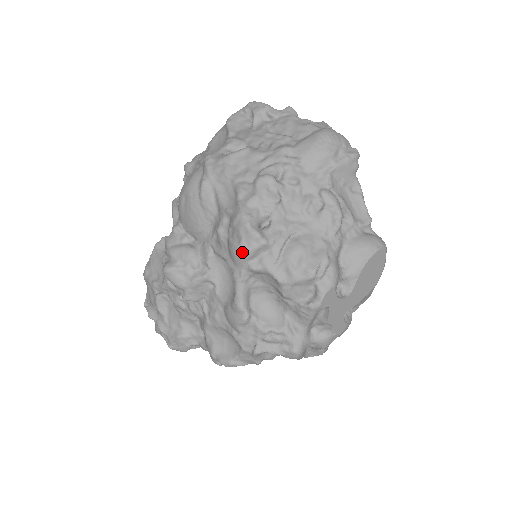
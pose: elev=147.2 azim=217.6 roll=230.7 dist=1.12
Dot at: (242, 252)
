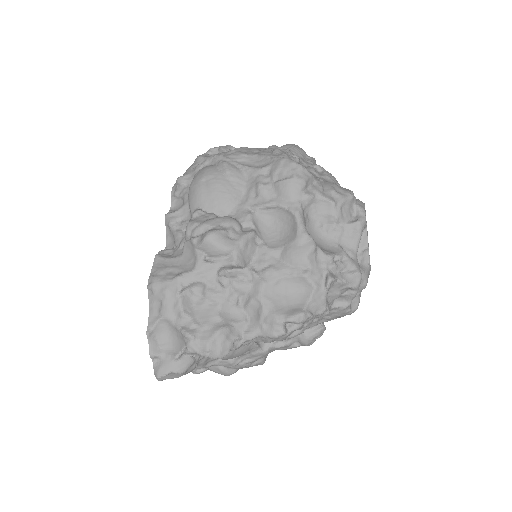
Dot at: (298, 182)
